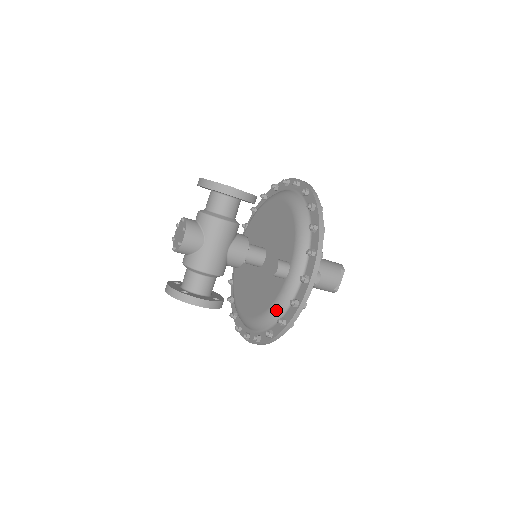
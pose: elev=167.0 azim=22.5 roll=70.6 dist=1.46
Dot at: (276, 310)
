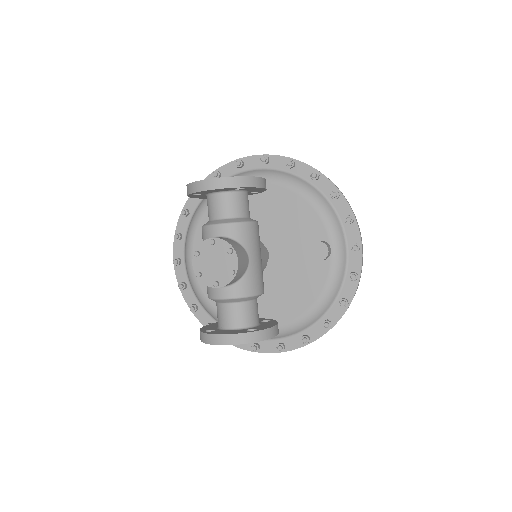
Dot at: (330, 295)
